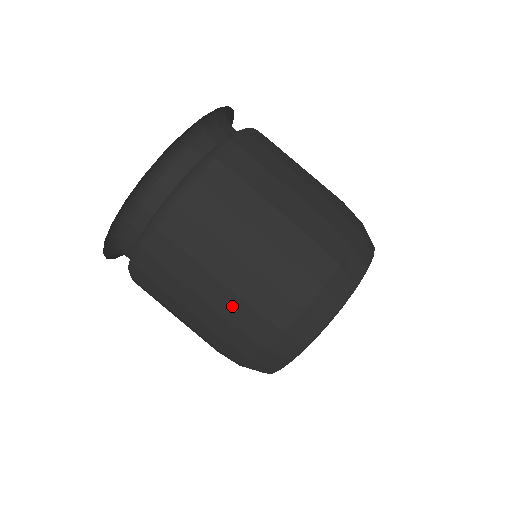
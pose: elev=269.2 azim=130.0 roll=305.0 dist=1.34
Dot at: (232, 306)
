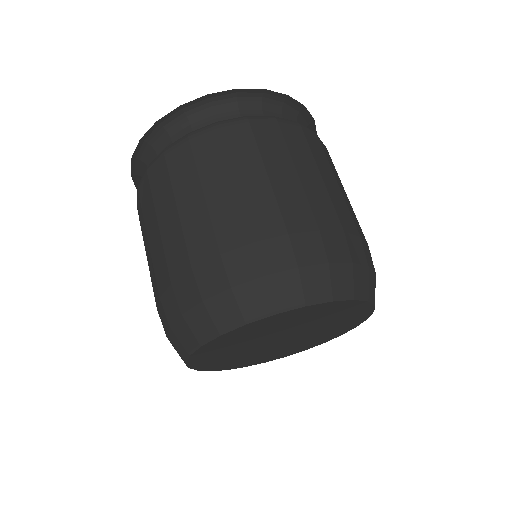
Dot at: (201, 236)
